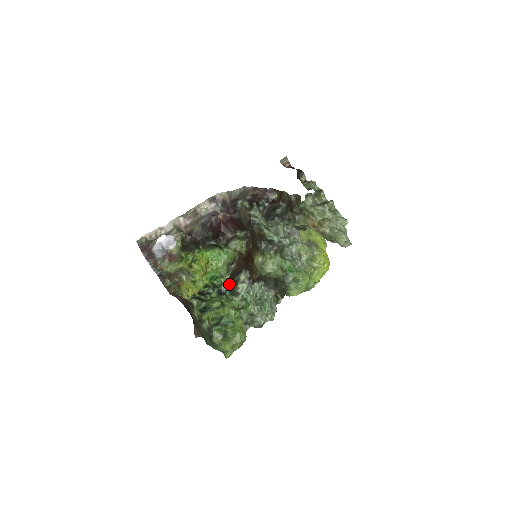
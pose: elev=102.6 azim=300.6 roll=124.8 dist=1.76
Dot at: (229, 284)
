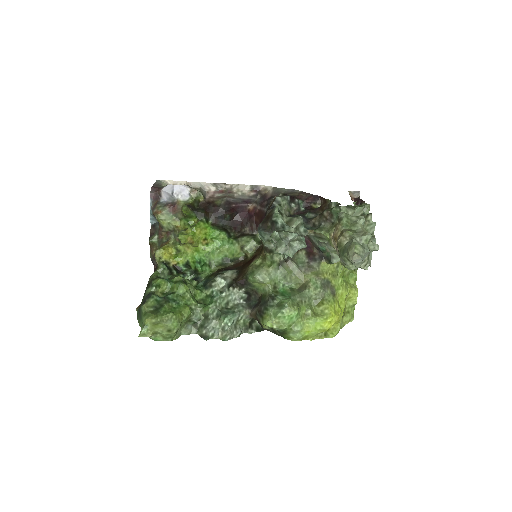
Dot at: (210, 275)
